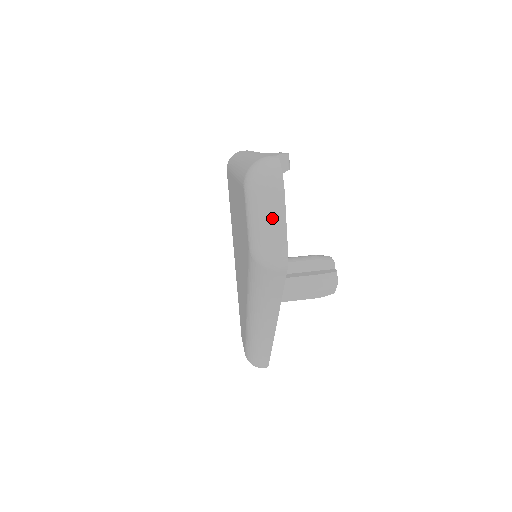
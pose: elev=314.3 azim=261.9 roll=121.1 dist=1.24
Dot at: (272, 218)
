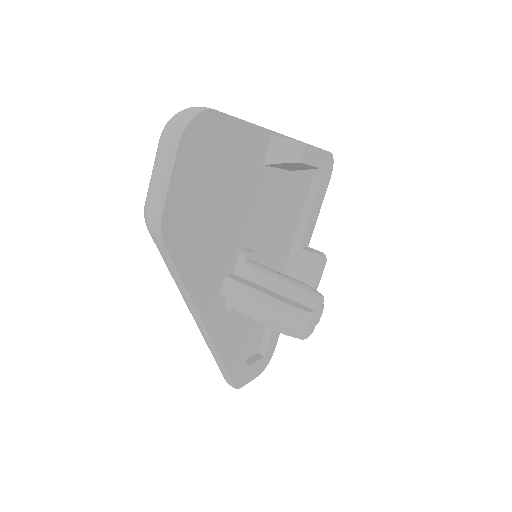
Dot at: (160, 170)
